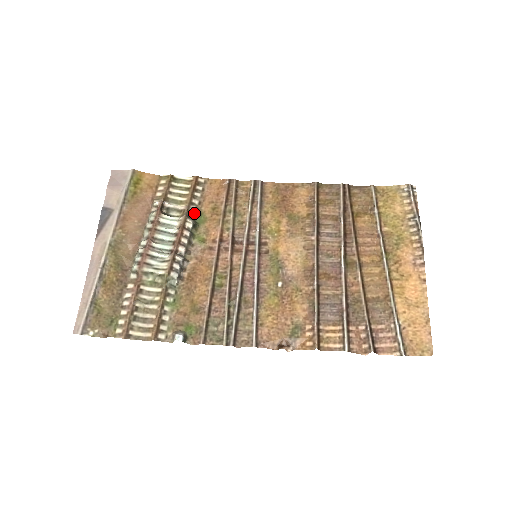
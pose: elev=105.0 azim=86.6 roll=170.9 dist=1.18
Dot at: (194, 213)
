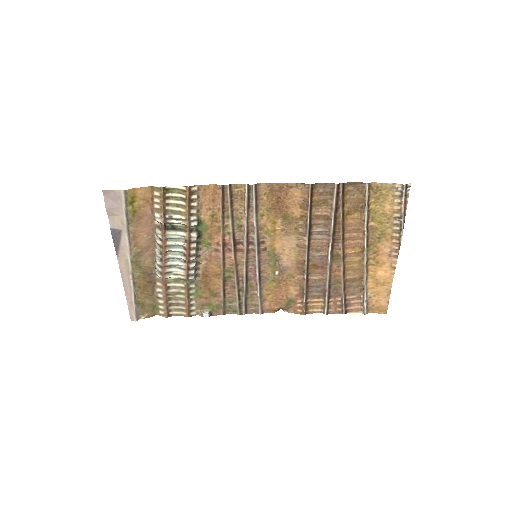
Dot at: (195, 225)
